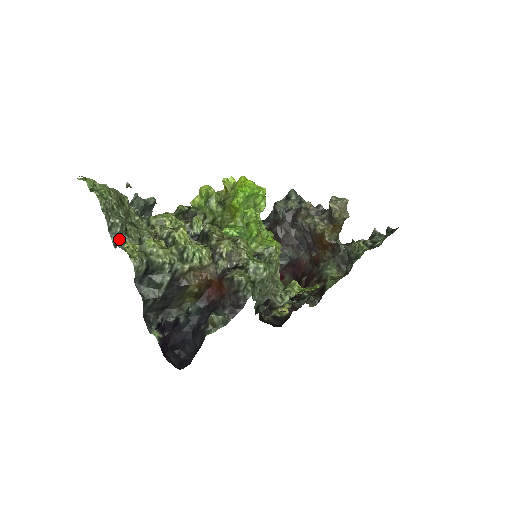
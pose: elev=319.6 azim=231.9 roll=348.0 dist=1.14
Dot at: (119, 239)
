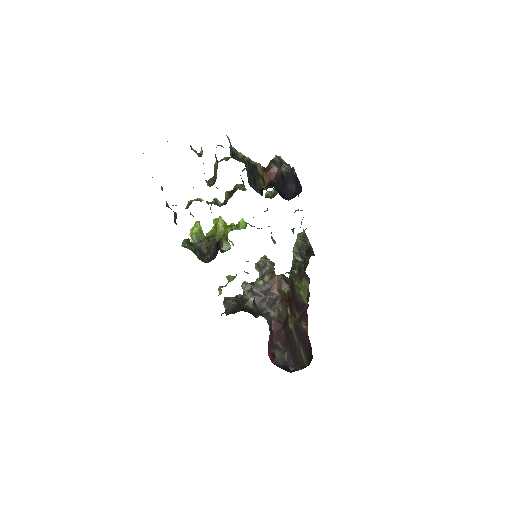
Dot at: occluded
